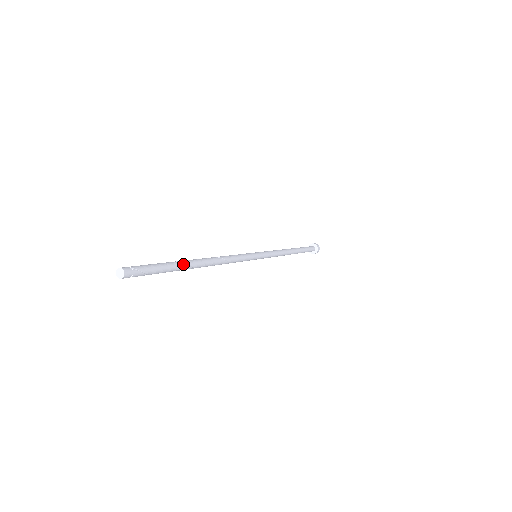
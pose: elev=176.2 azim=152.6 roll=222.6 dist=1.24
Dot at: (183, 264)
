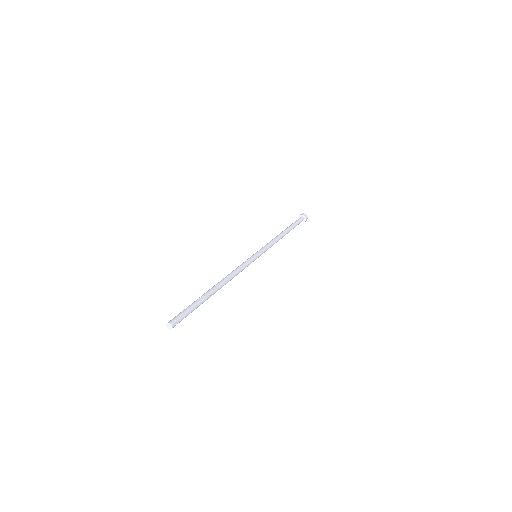
Dot at: (206, 297)
